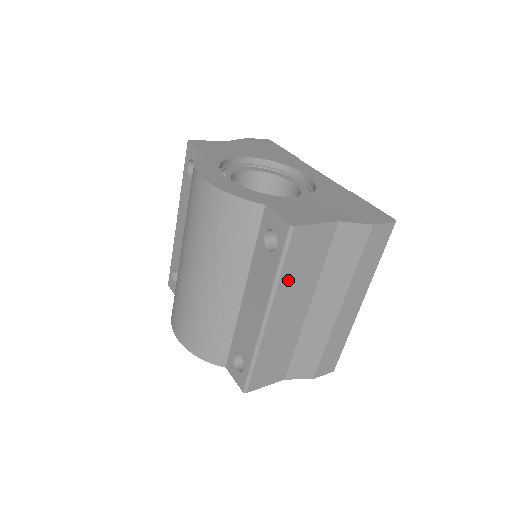
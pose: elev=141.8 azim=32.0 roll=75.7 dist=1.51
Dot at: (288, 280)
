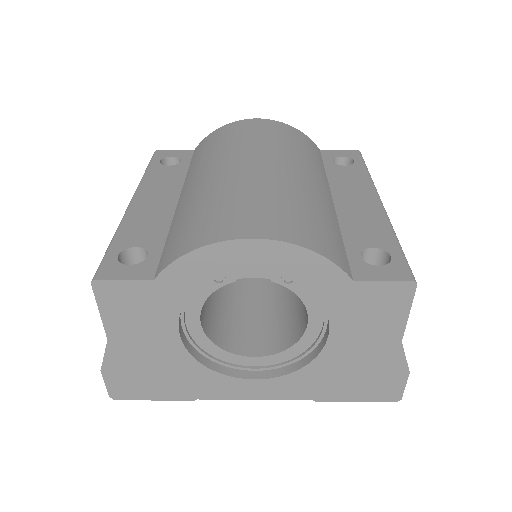
Dot at: occluded
